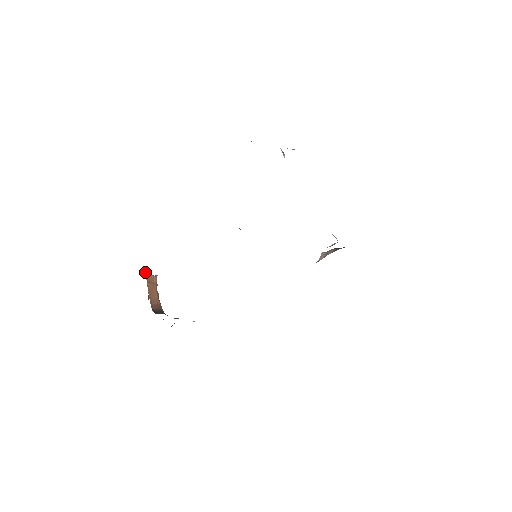
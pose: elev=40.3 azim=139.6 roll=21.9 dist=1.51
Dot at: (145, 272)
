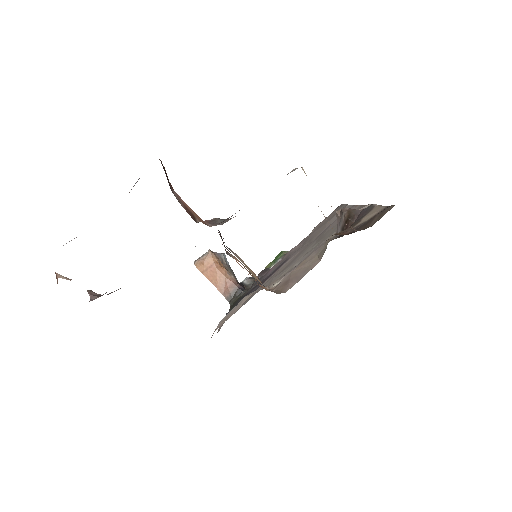
Dot at: (194, 264)
